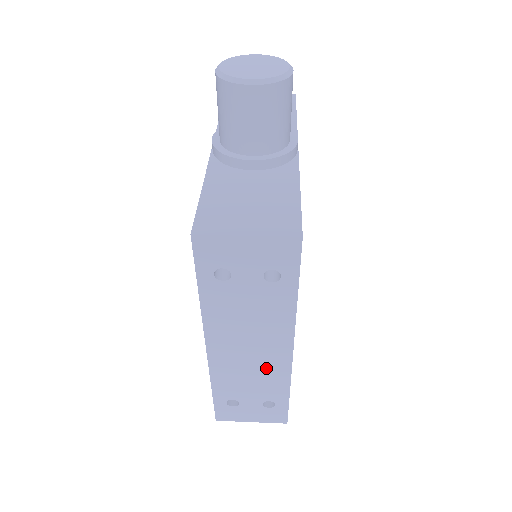
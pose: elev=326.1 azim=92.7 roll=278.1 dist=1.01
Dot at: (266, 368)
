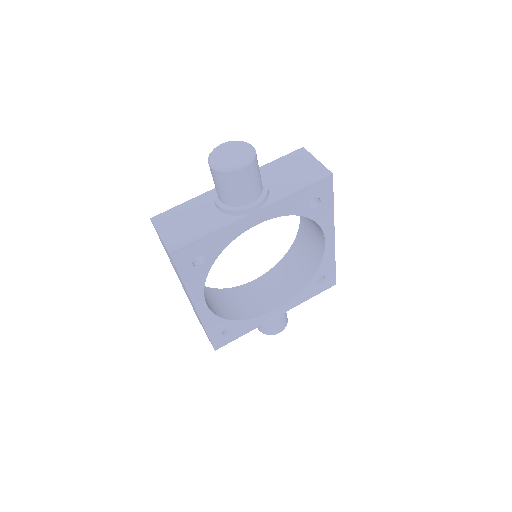
Dot at: occluded
